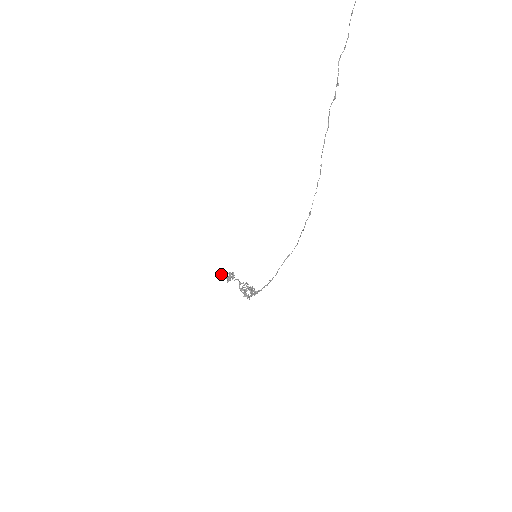
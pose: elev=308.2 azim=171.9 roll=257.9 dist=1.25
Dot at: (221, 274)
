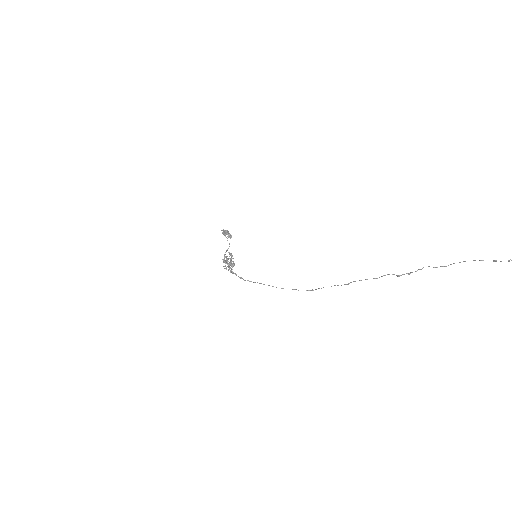
Dot at: (223, 229)
